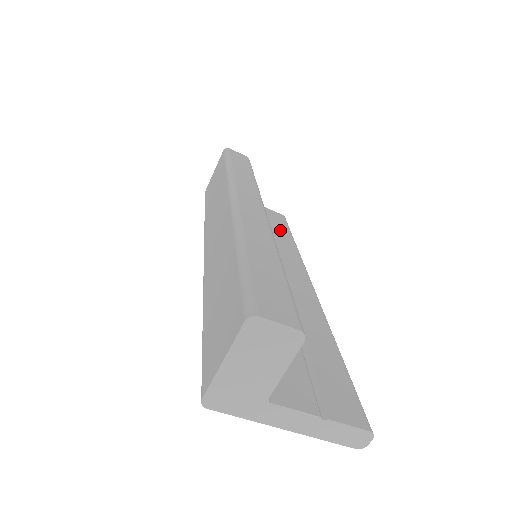
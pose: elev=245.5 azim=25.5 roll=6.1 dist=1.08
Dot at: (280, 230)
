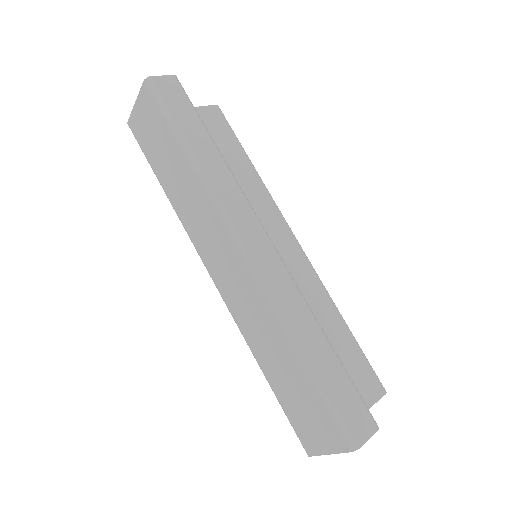
Dot at: (233, 154)
